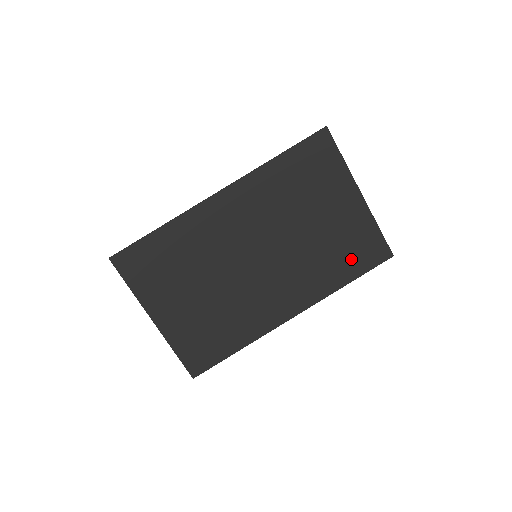
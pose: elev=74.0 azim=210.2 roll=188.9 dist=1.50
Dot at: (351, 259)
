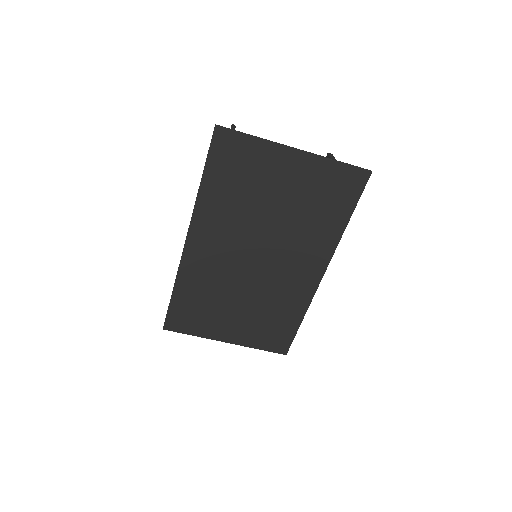
Dot at: (334, 204)
